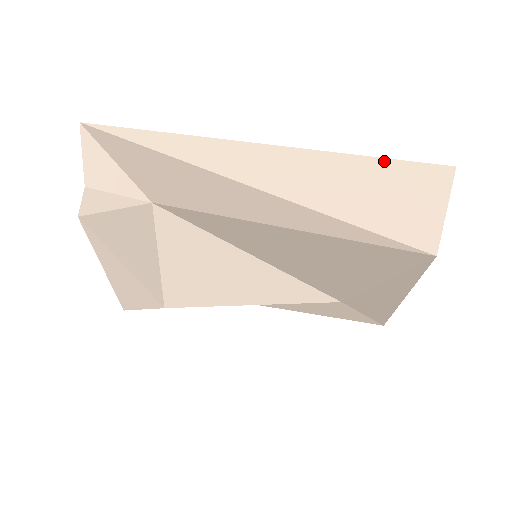
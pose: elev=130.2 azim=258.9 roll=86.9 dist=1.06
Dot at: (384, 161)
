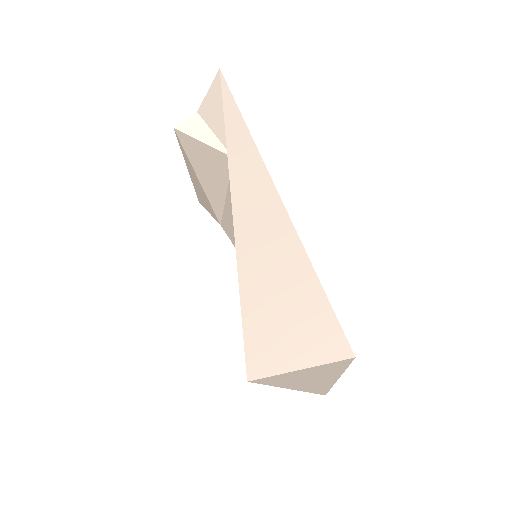
Dot at: (321, 293)
